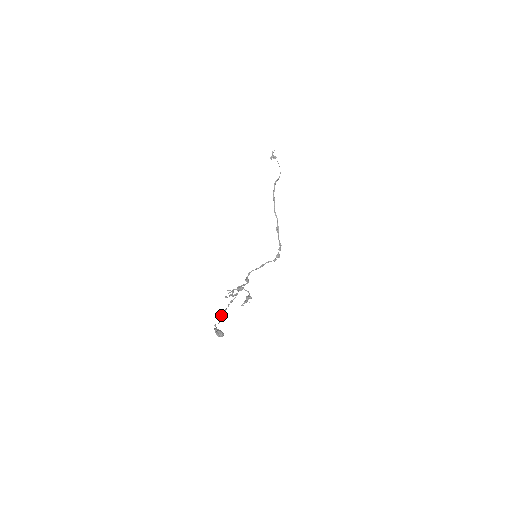
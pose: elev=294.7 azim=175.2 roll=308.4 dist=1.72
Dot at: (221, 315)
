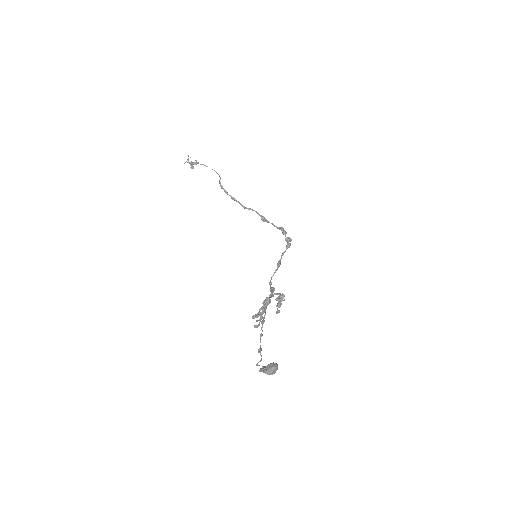
Dot at: occluded
